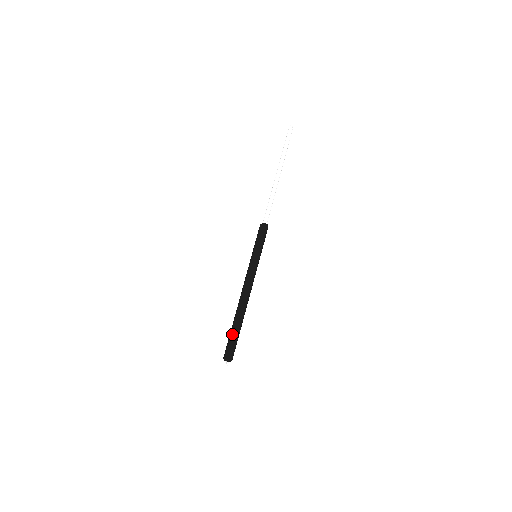
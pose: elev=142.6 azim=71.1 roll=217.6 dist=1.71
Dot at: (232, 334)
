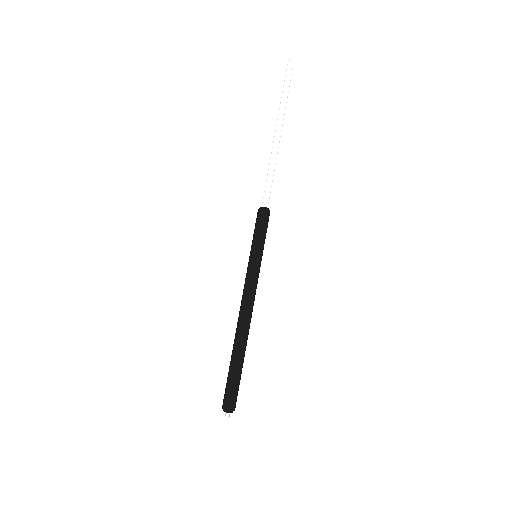
Dot at: (228, 372)
